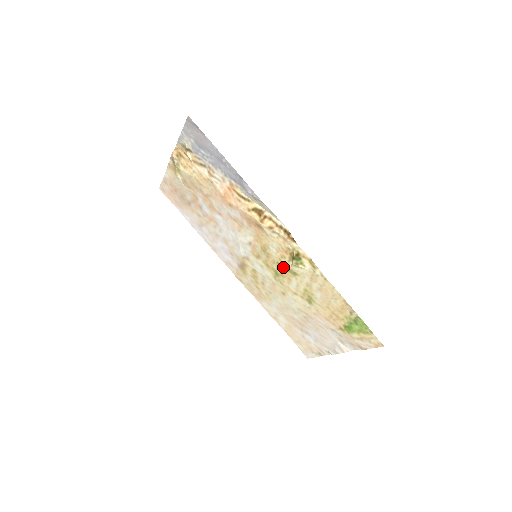
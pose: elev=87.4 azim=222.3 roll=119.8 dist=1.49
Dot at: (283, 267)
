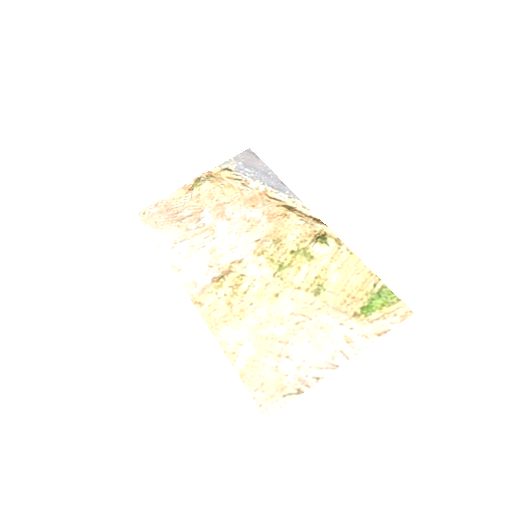
Dot at: (298, 253)
